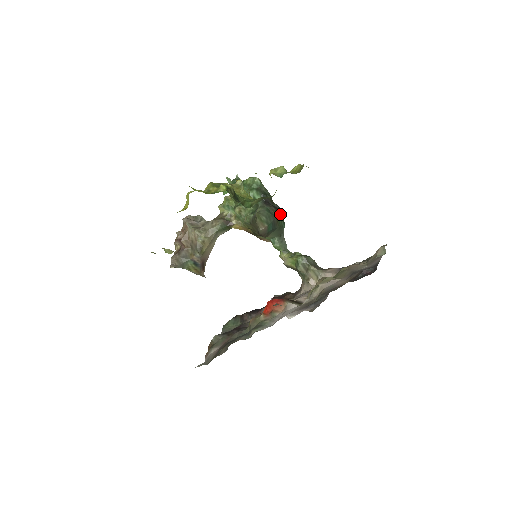
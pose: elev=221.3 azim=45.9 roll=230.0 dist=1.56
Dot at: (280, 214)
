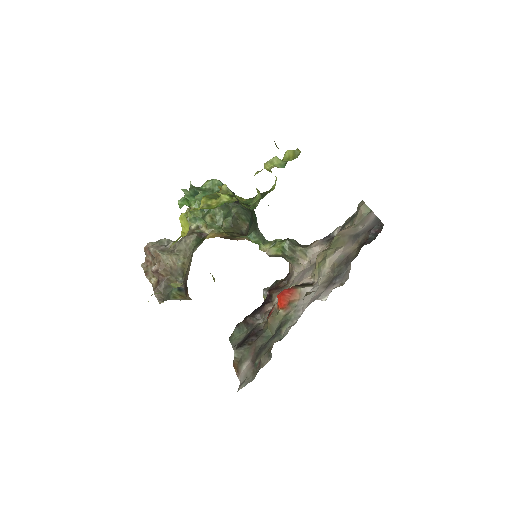
Dot at: occluded
